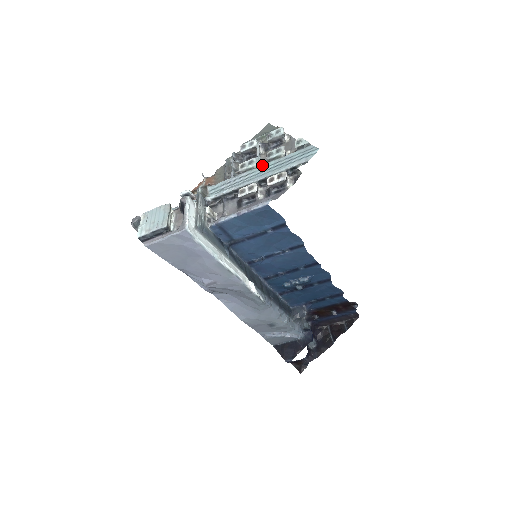
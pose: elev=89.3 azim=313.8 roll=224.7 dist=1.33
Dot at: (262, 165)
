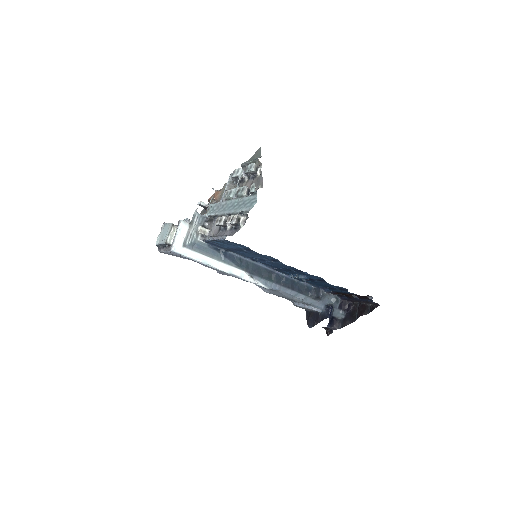
Dot at: (233, 199)
